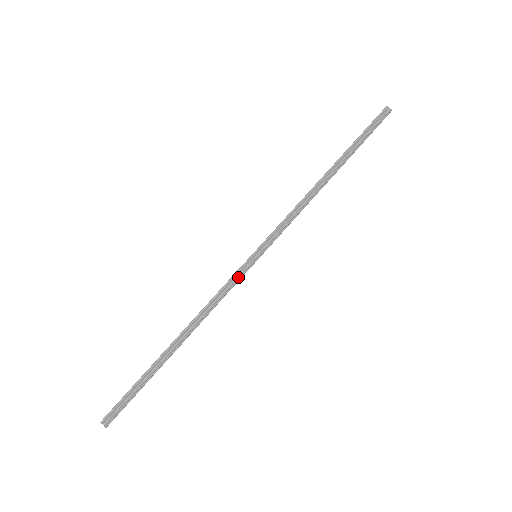
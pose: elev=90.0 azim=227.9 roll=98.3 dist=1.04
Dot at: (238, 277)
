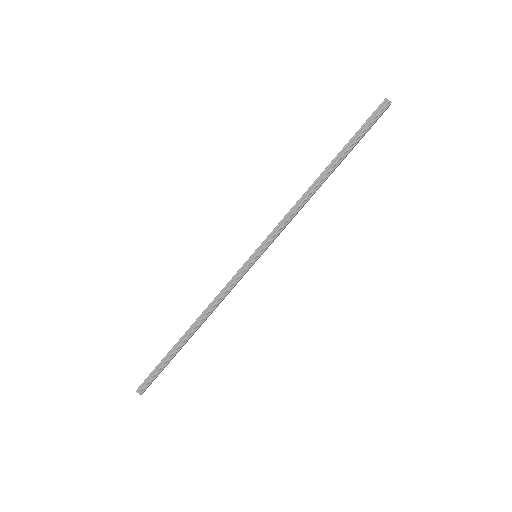
Dot at: (240, 276)
